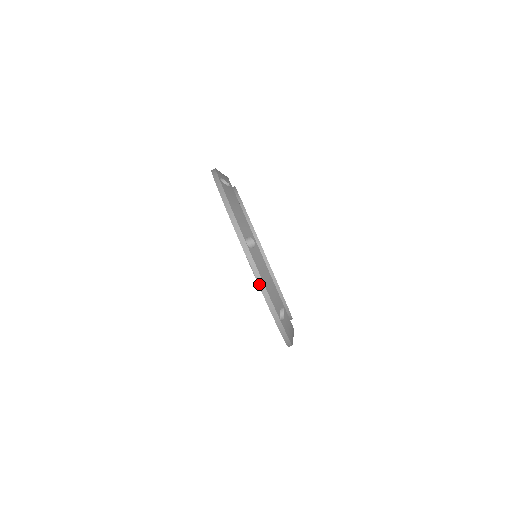
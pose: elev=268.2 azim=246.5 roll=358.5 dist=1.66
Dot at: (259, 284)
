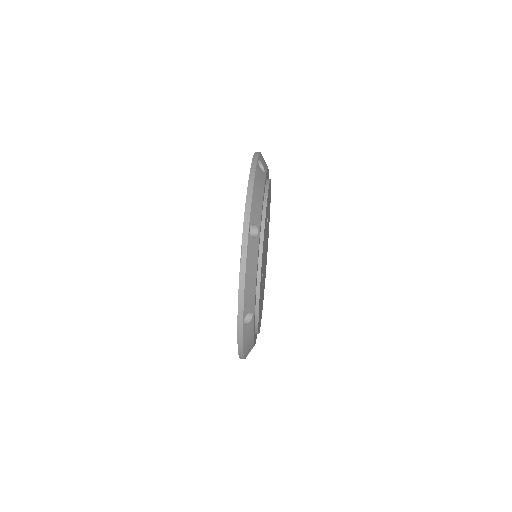
Dot at: (240, 275)
